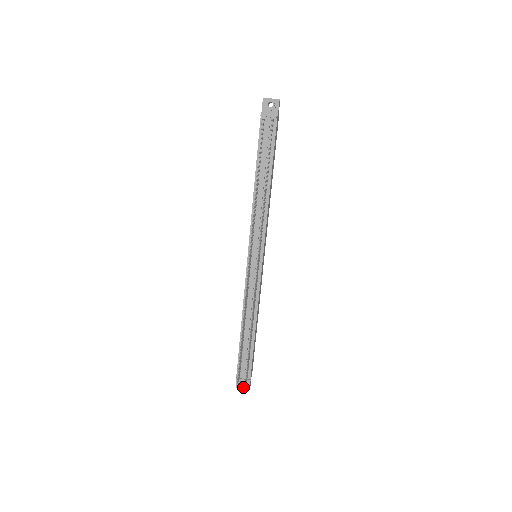
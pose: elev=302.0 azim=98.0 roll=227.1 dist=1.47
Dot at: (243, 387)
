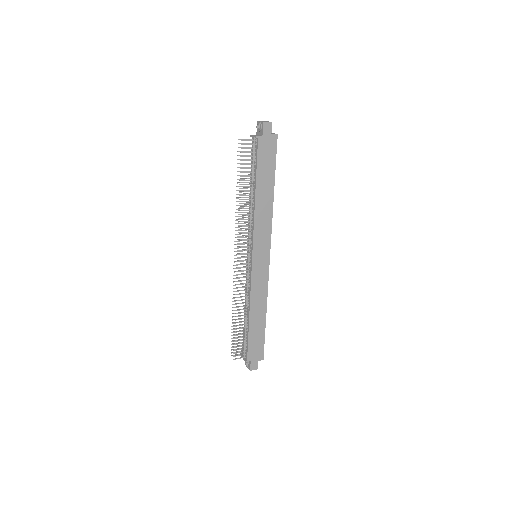
Dot at: (247, 366)
